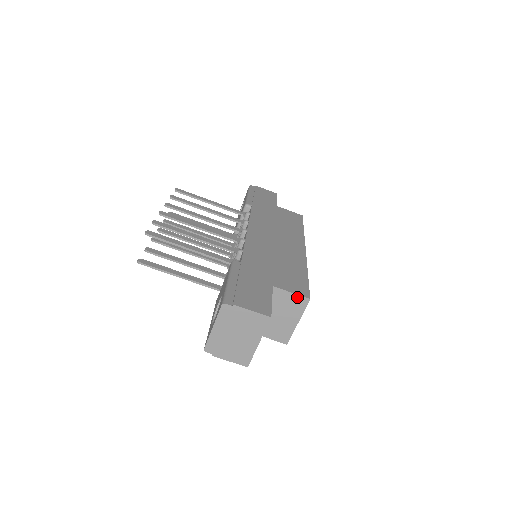
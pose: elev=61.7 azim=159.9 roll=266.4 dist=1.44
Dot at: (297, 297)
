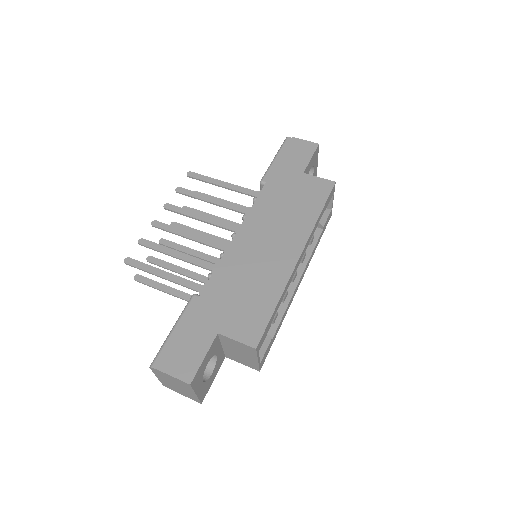
Dot at: (244, 345)
